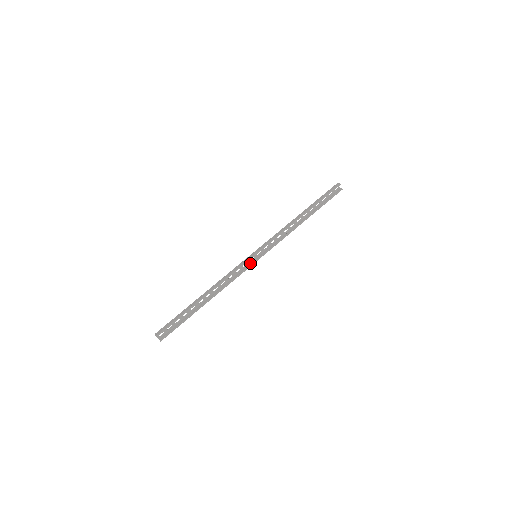
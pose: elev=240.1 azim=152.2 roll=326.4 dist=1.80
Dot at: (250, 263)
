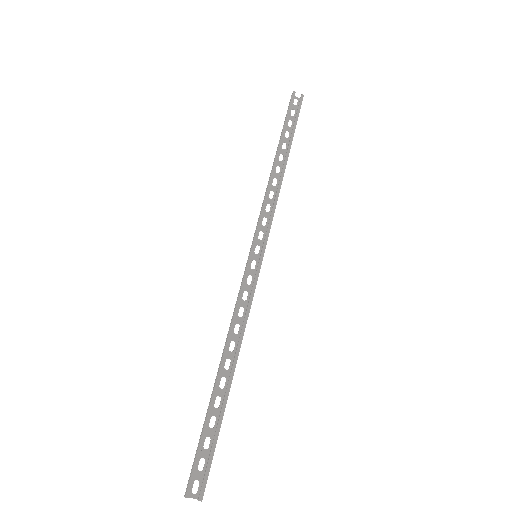
Dot at: (256, 272)
